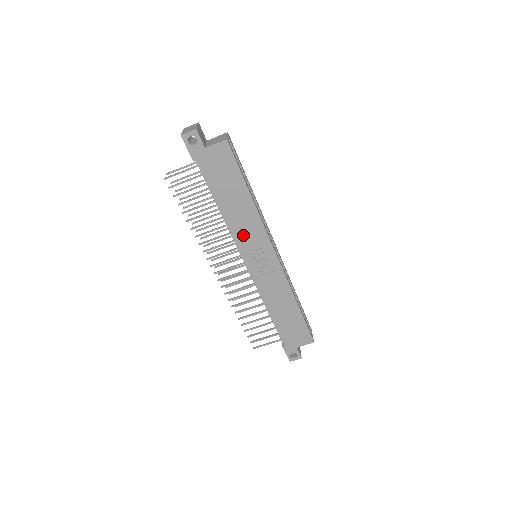
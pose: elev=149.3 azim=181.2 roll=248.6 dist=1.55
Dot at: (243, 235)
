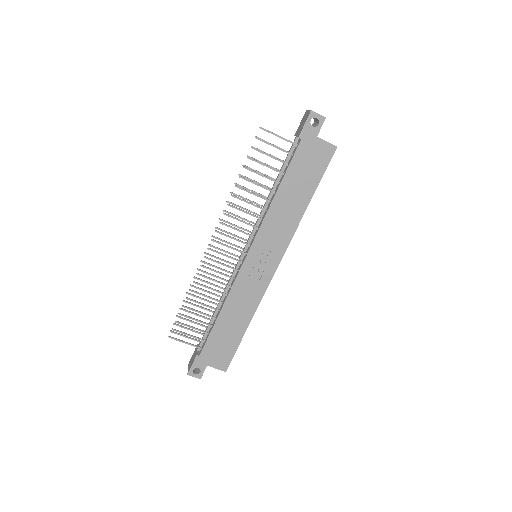
Dot at: (271, 229)
